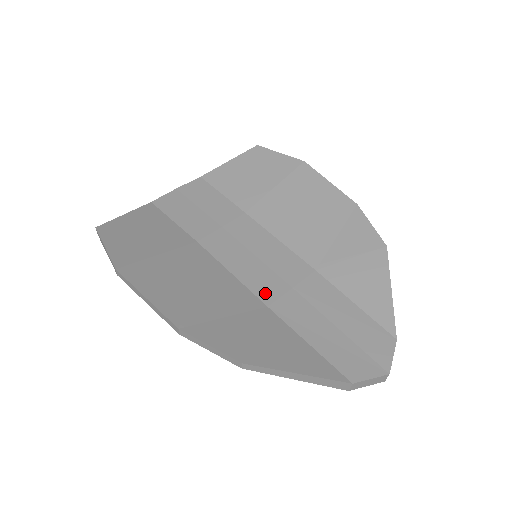
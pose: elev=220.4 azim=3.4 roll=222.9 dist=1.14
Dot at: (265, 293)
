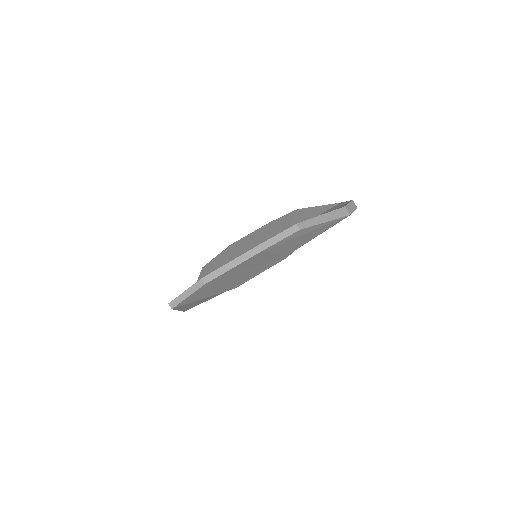
Dot at: occluded
